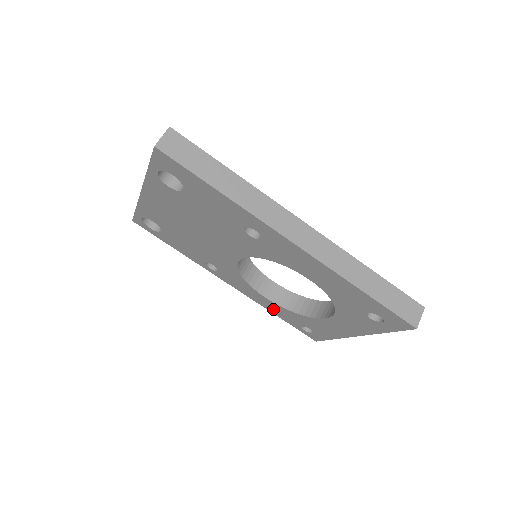
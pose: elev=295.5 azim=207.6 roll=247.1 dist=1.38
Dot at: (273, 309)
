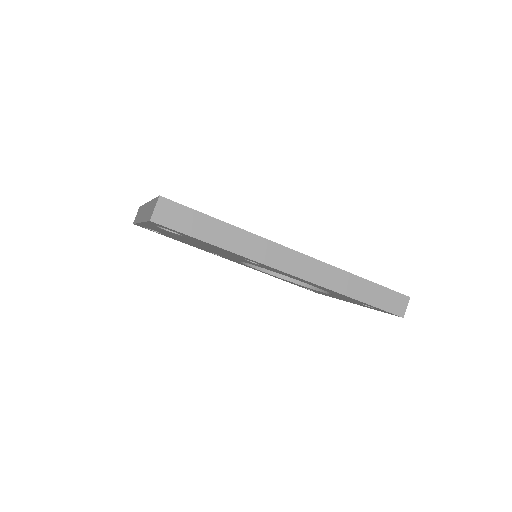
Dot at: (276, 277)
